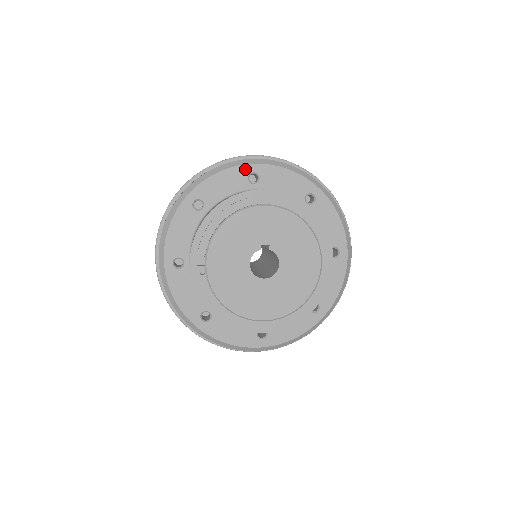
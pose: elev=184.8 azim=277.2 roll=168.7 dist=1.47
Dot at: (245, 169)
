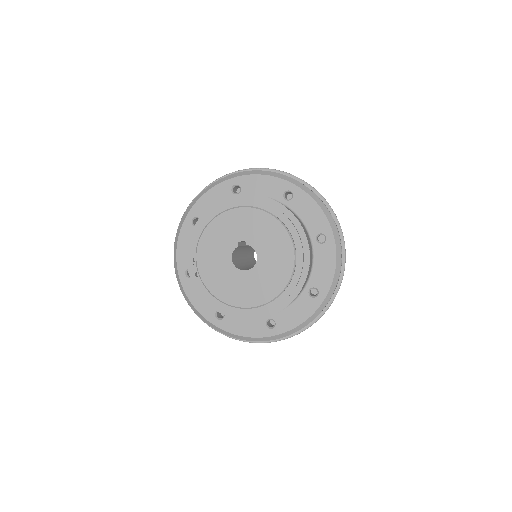
Dot at: (227, 184)
